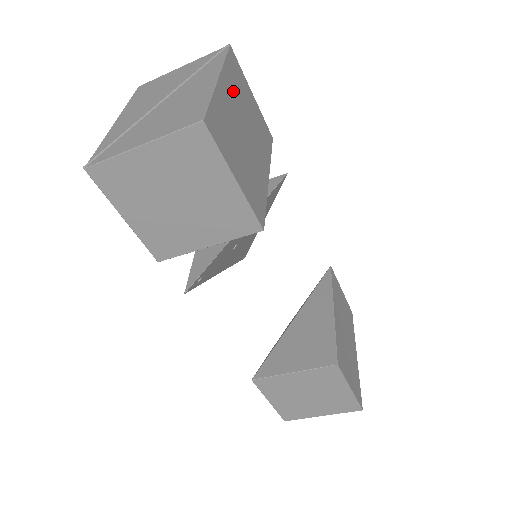
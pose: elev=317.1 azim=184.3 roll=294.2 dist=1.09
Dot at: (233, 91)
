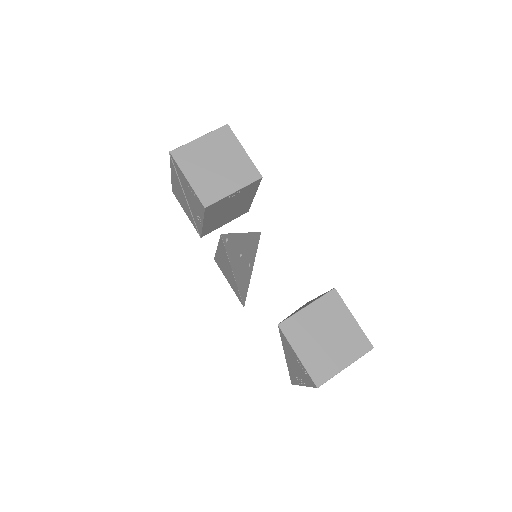
Dot at: occluded
